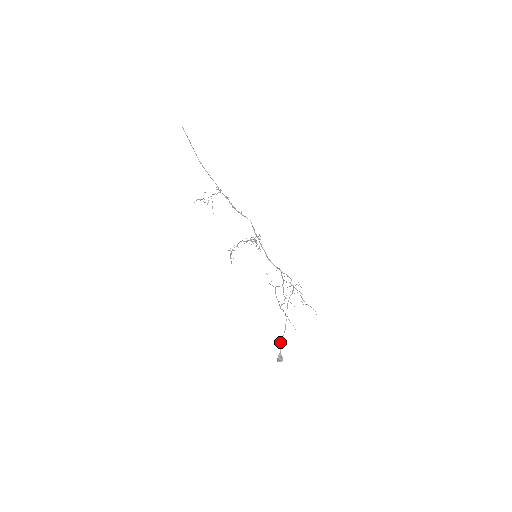
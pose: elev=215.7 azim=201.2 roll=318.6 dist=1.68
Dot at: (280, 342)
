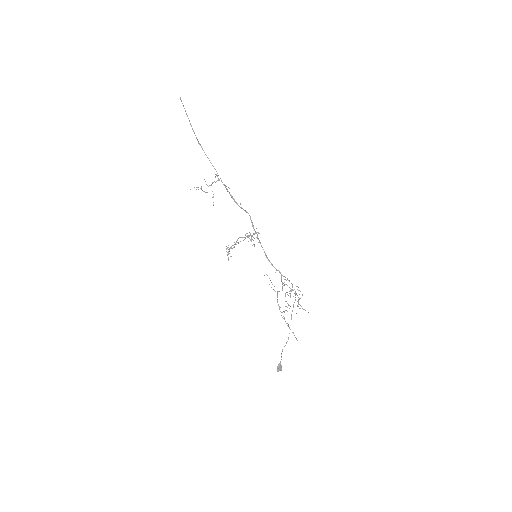
Dot at: occluded
